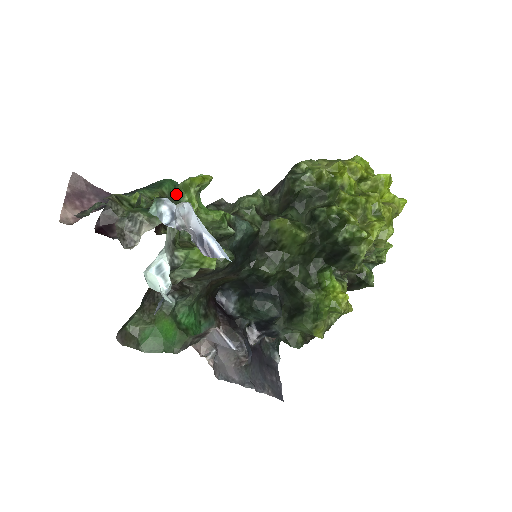
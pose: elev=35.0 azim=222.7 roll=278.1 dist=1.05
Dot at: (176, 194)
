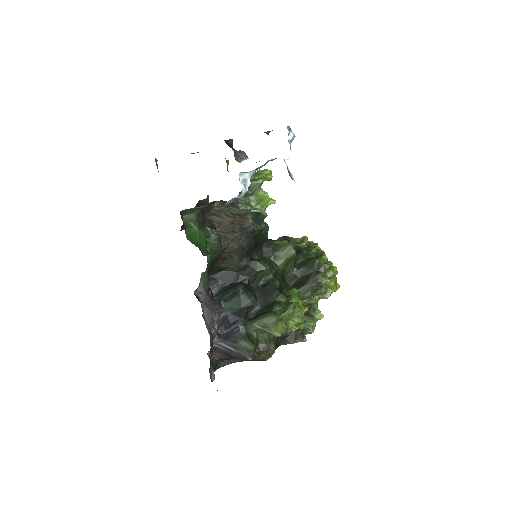
Dot at: occluded
